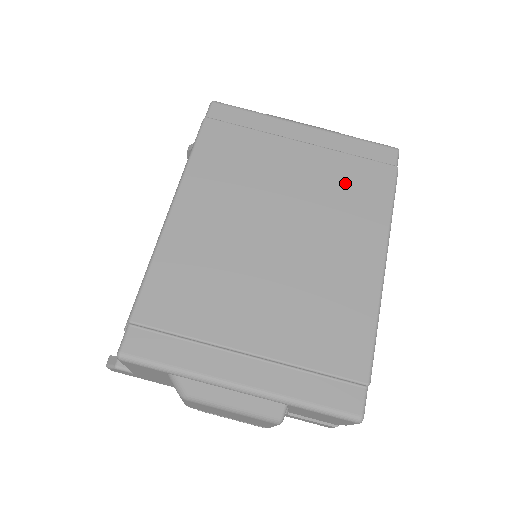
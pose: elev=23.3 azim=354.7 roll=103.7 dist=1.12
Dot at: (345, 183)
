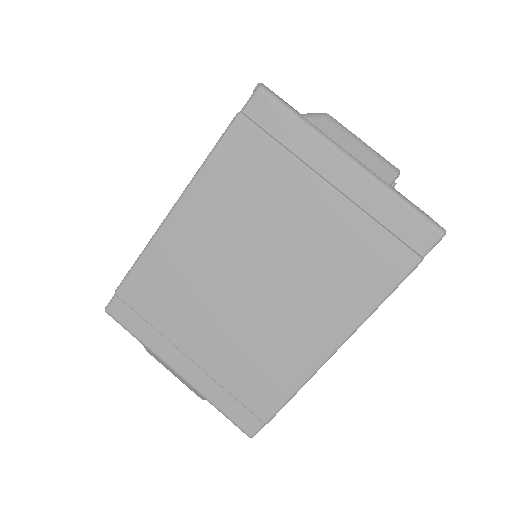
Dot at: (348, 254)
